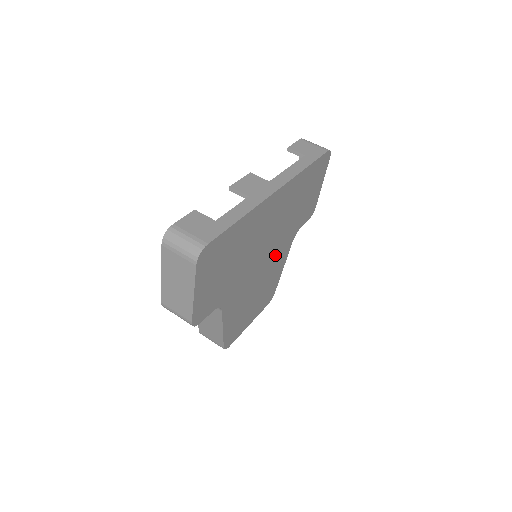
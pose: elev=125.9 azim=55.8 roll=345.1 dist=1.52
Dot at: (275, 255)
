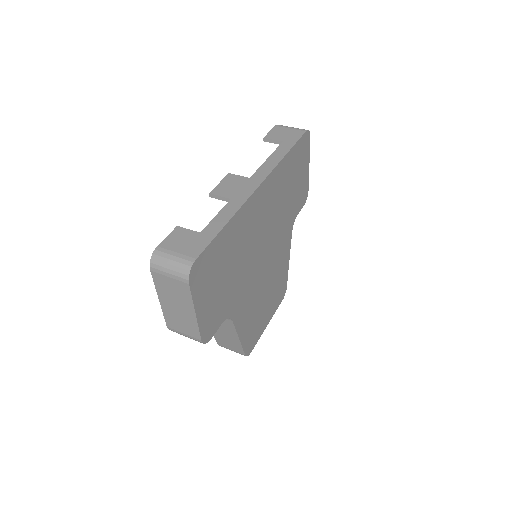
Dot at: (276, 250)
